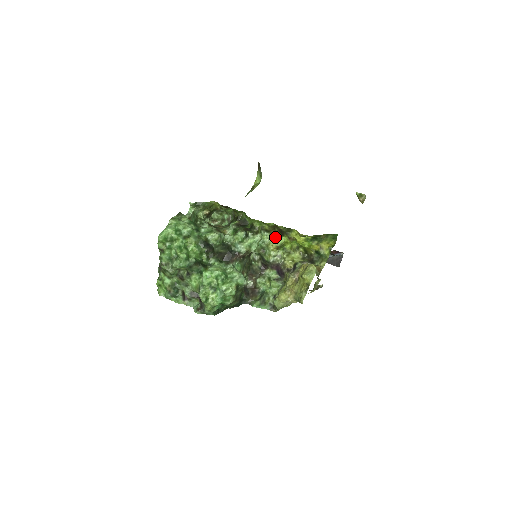
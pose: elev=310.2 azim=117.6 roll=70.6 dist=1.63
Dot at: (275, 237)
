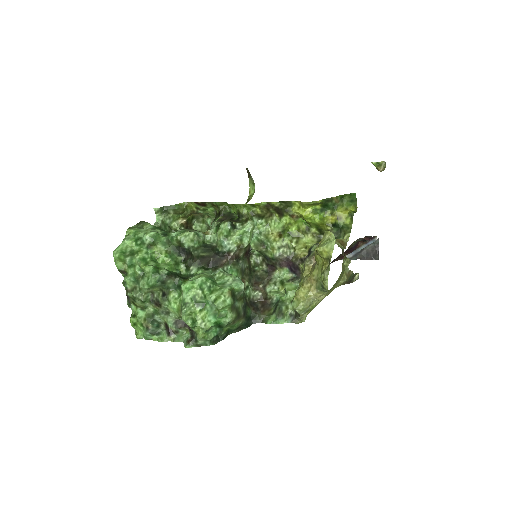
Dot at: (273, 221)
